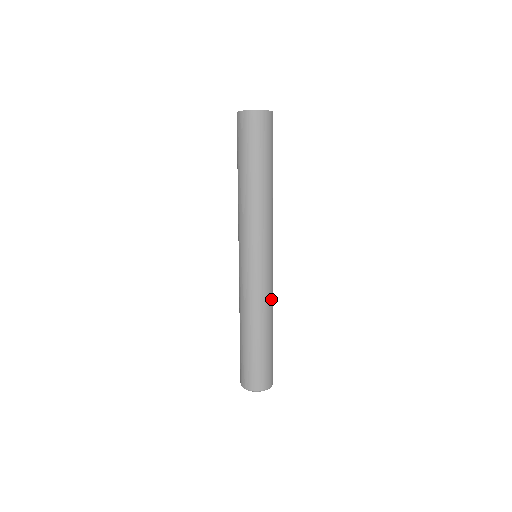
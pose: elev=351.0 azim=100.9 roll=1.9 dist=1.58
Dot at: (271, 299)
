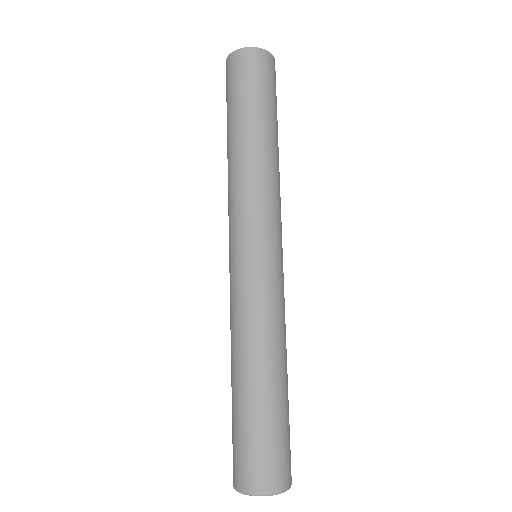
Dot at: (282, 321)
